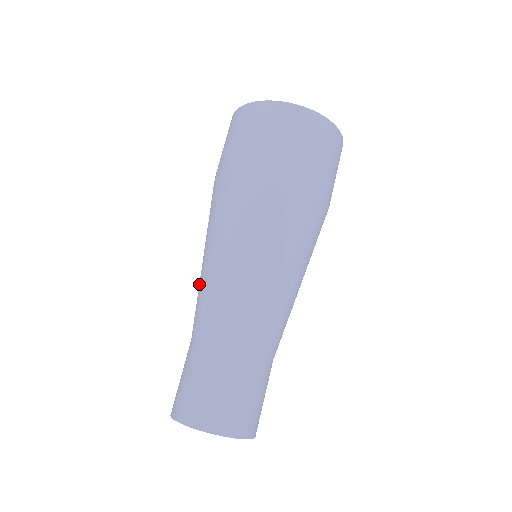
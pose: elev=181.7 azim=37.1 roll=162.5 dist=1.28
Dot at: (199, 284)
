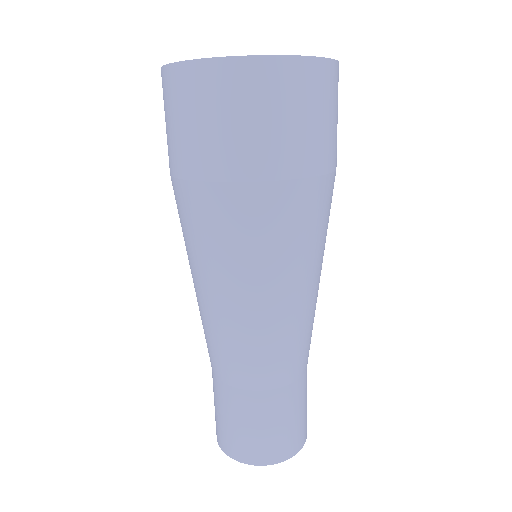
Dot at: occluded
